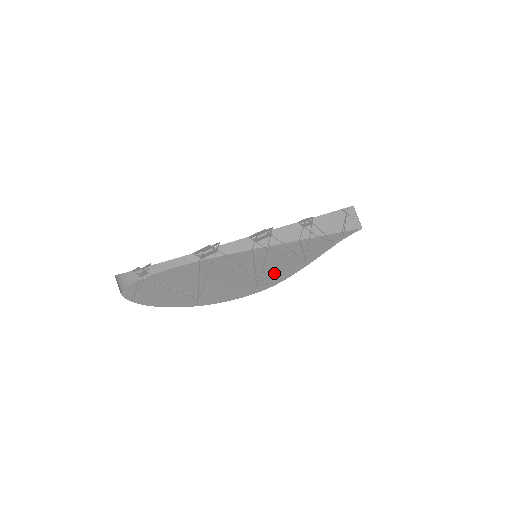
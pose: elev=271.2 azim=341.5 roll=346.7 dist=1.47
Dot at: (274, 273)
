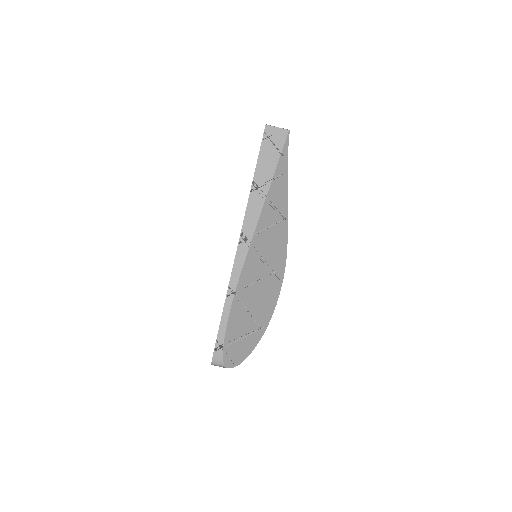
Dot at: (277, 253)
